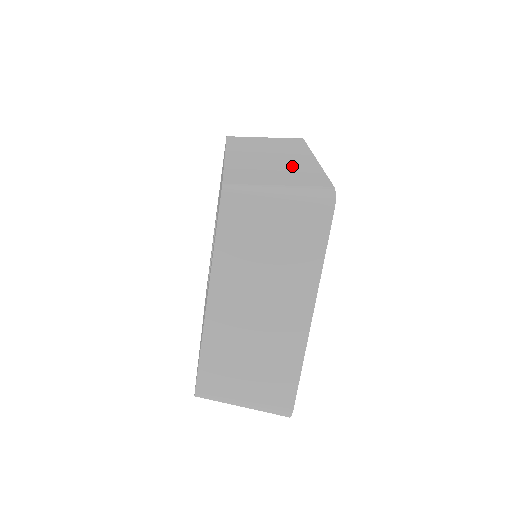
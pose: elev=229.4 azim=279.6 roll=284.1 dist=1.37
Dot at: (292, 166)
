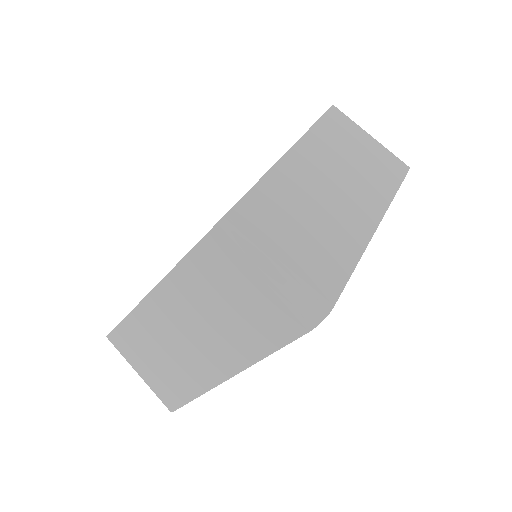
Dot at: (335, 227)
